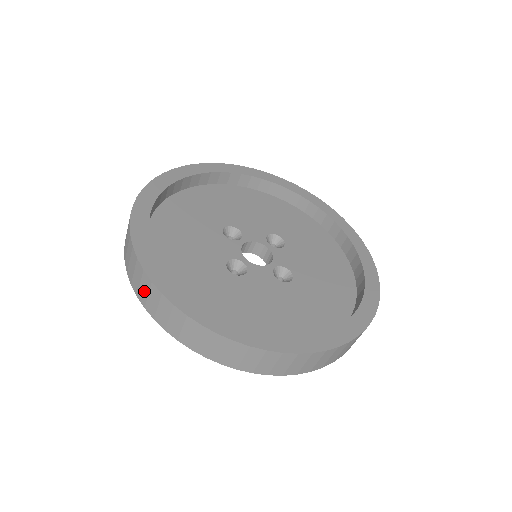
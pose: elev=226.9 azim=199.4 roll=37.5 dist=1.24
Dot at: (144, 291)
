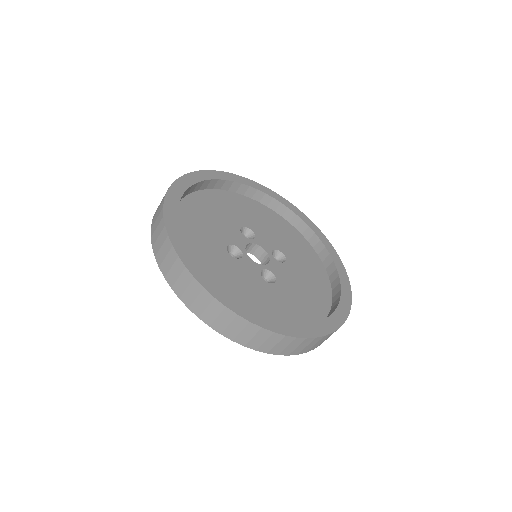
Dot at: (156, 224)
